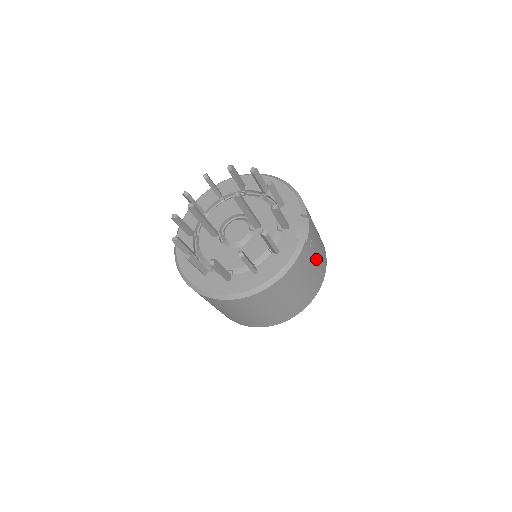
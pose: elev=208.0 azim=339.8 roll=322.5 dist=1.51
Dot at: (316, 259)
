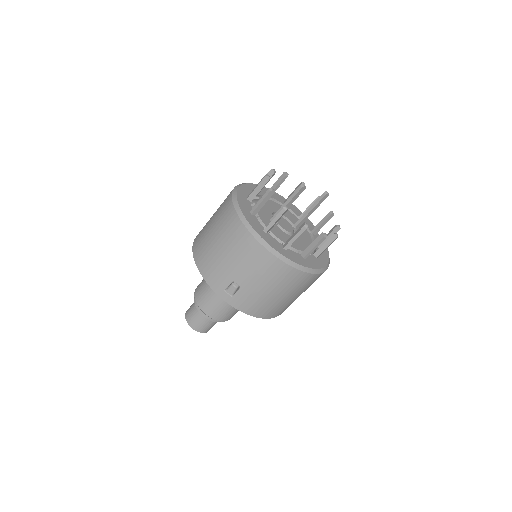
Dot at: occluded
